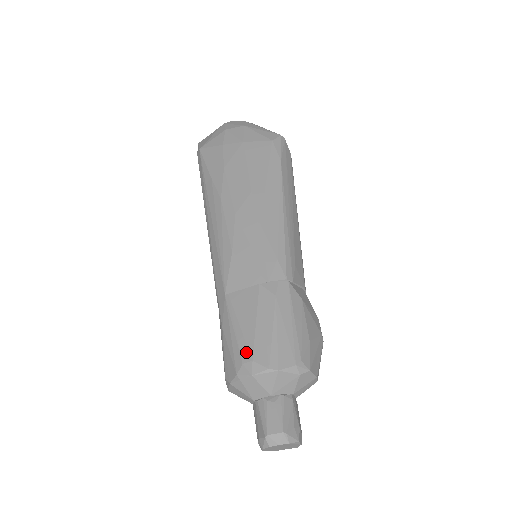
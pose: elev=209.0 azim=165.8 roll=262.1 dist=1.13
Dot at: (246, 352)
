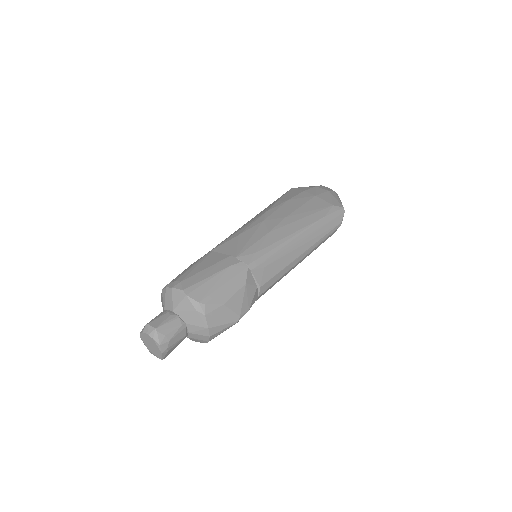
Dot at: (184, 277)
